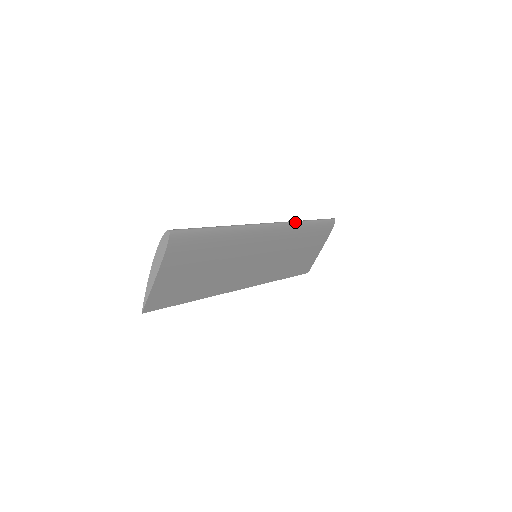
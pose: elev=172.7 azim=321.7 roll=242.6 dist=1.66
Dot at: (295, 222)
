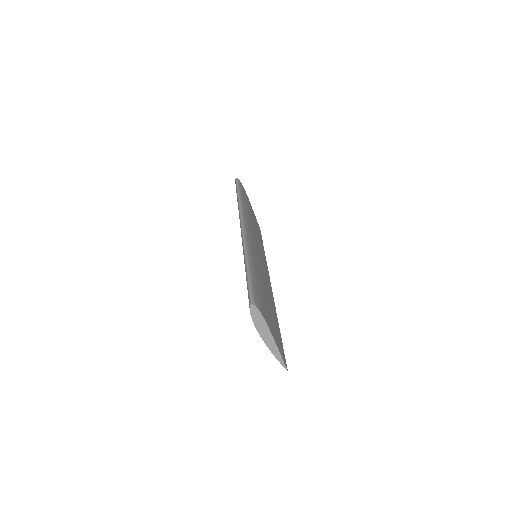
Dot at: (241, 208)
